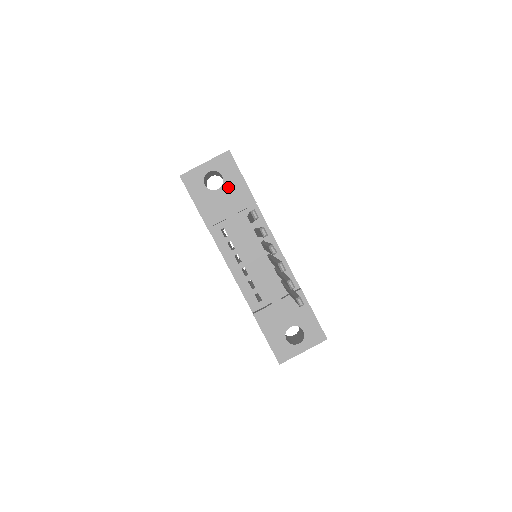
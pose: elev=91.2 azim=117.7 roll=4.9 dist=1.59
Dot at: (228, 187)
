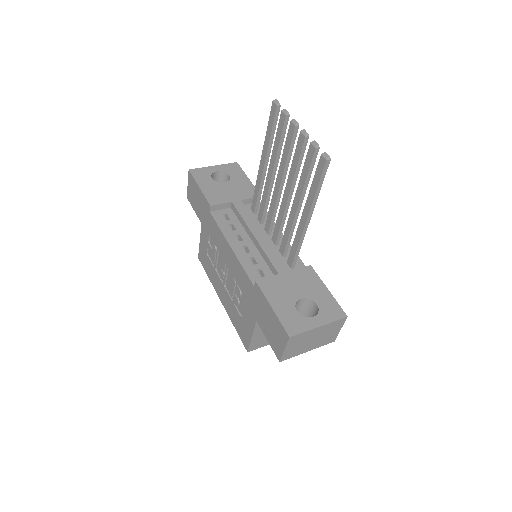
Dot at: (234, 183)
